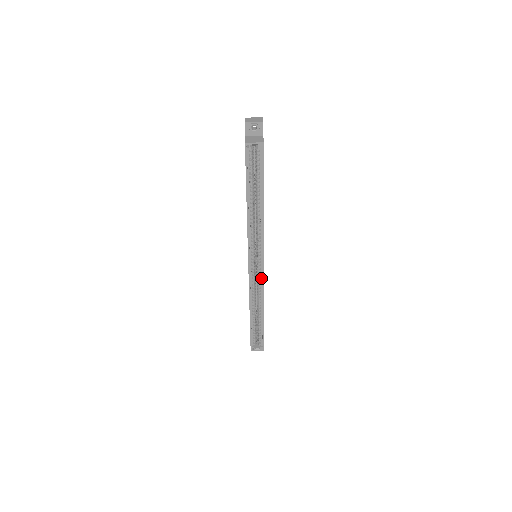
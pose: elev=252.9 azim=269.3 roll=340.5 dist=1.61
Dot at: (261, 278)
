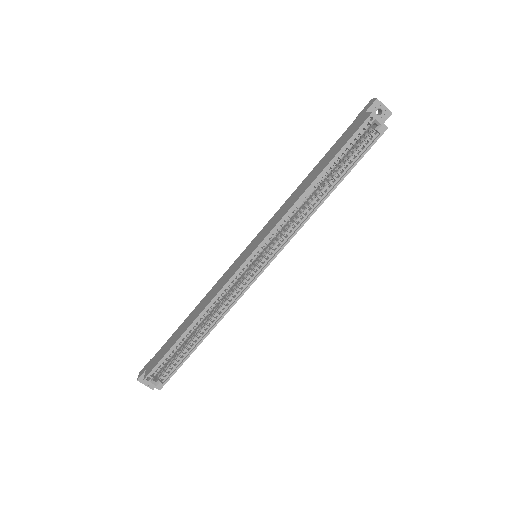
Dot at: (246, 284)
